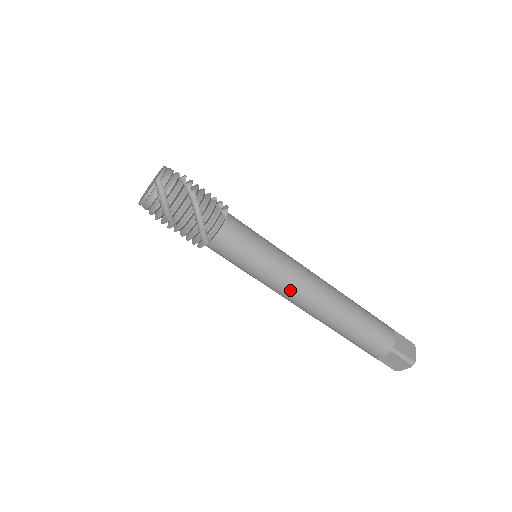
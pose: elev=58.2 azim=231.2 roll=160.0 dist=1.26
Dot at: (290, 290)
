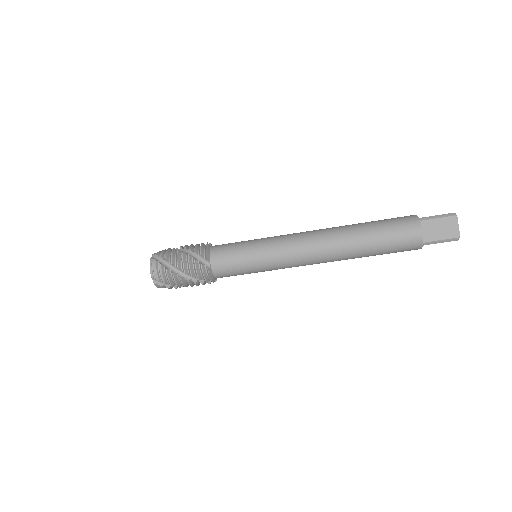
Dot at: (292, 246)
